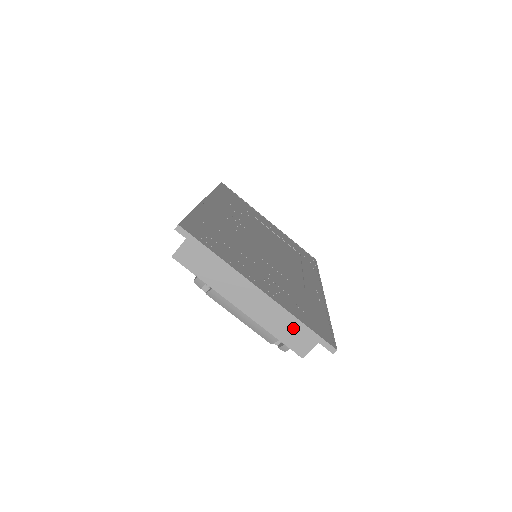
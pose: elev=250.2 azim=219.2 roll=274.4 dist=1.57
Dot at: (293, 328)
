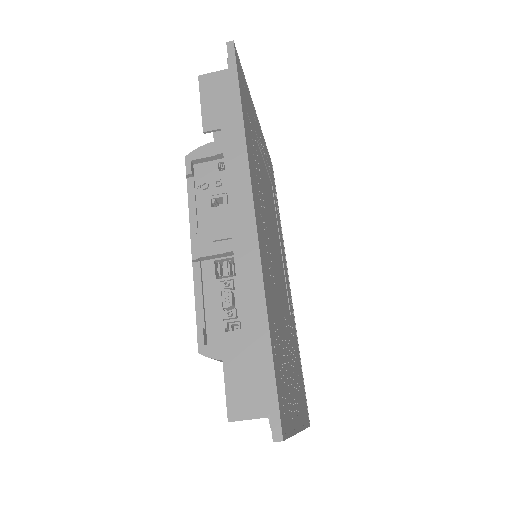
Dot at: occluded
